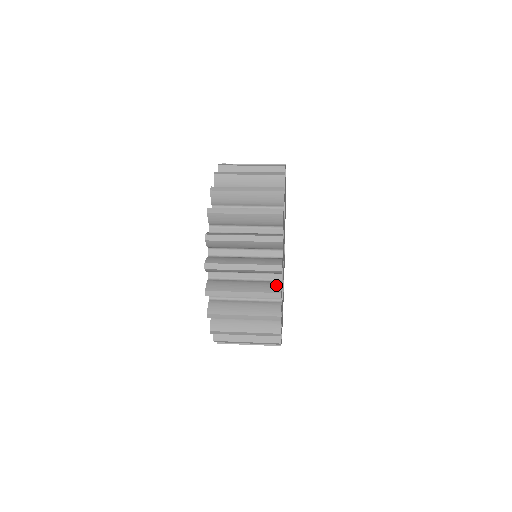
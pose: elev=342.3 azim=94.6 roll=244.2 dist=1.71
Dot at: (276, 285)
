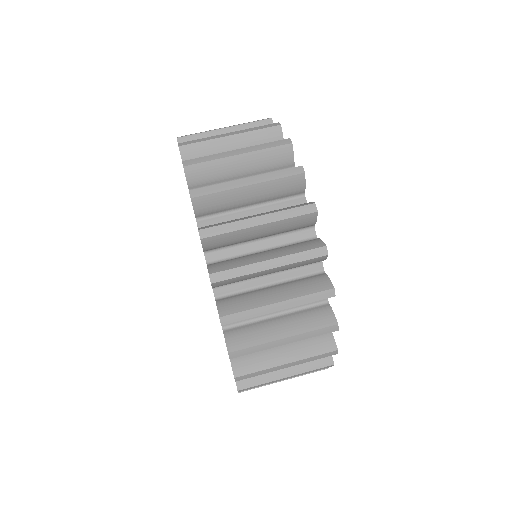
Dot at: (326, 338)
